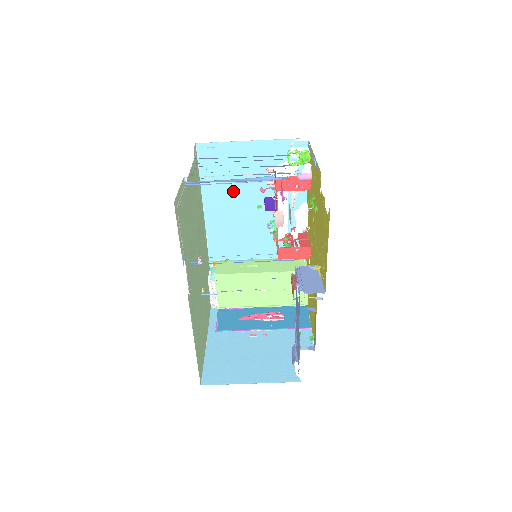
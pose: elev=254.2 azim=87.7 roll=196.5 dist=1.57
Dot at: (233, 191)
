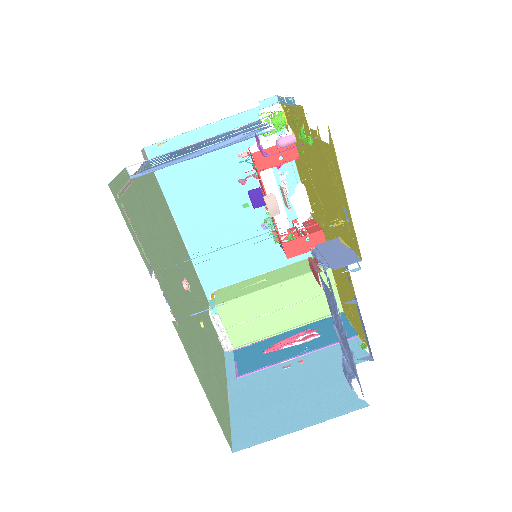
Dot at: (207, 195)
